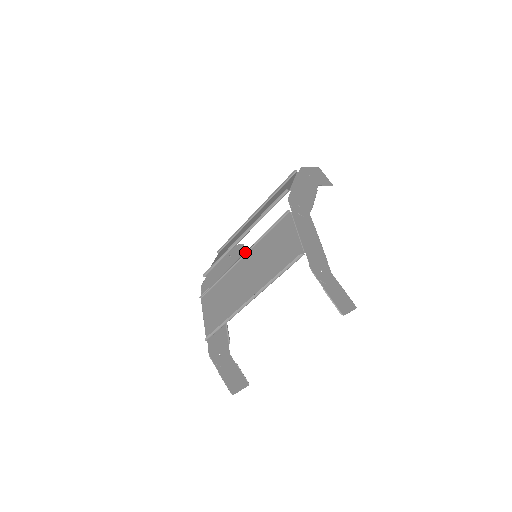
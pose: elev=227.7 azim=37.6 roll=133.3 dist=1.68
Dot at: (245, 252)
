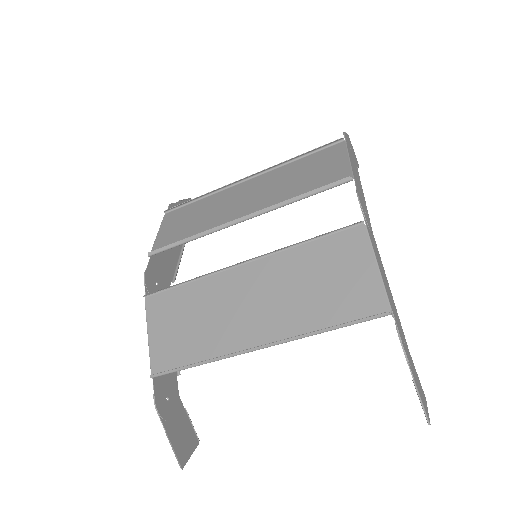
Dot at: (257, 257)
